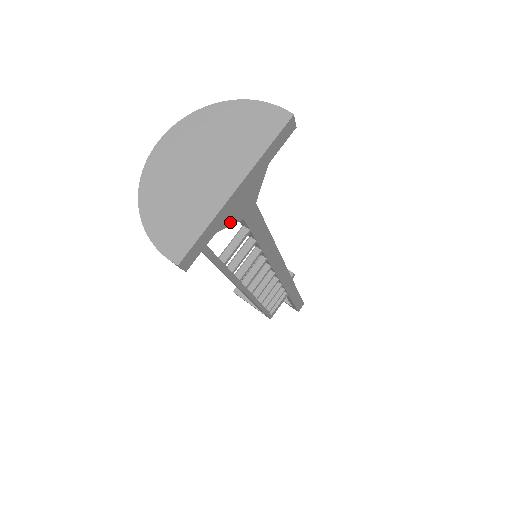
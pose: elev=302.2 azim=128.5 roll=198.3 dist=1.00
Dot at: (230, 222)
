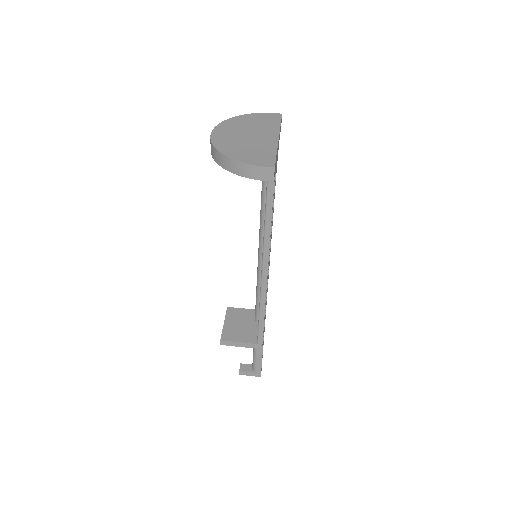
Dot at: (276, 166)
